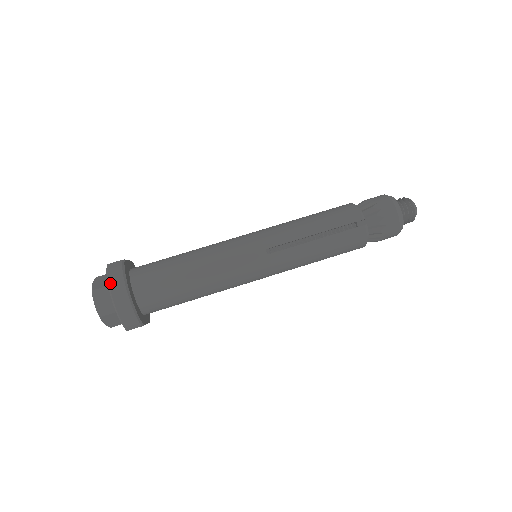
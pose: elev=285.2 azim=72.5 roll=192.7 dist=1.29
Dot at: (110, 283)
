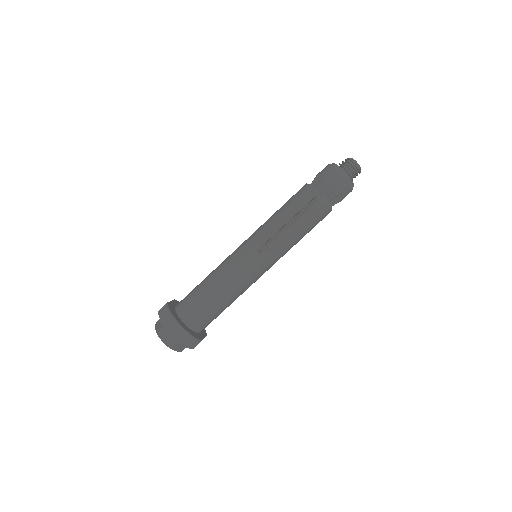
Dot at: (165, 324)
